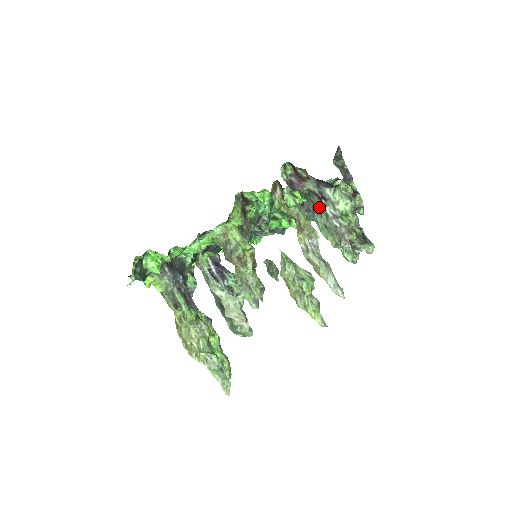
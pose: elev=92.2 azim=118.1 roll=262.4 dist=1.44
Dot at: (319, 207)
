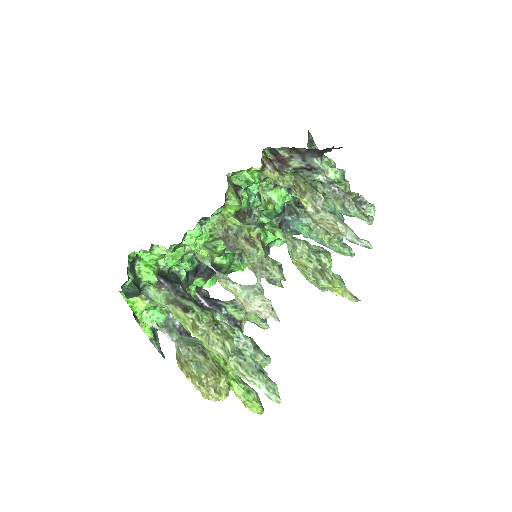
Dot at: (311, 178)
